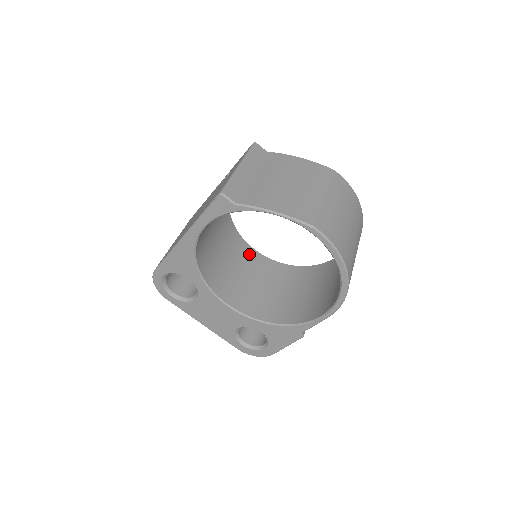
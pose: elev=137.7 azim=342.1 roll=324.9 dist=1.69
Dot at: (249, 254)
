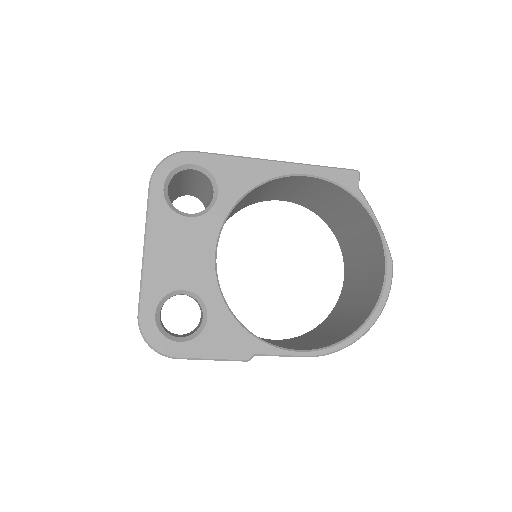
Dot at: occluded
